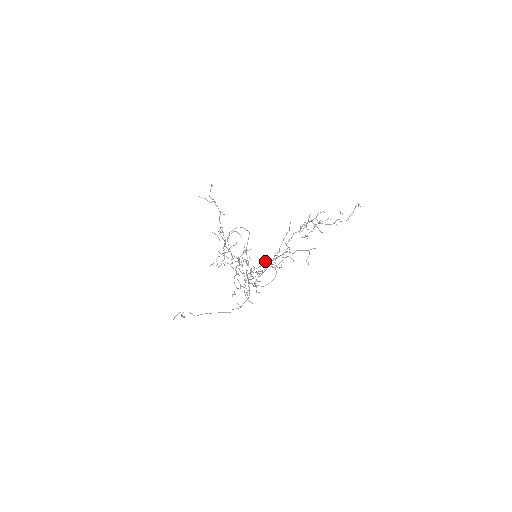
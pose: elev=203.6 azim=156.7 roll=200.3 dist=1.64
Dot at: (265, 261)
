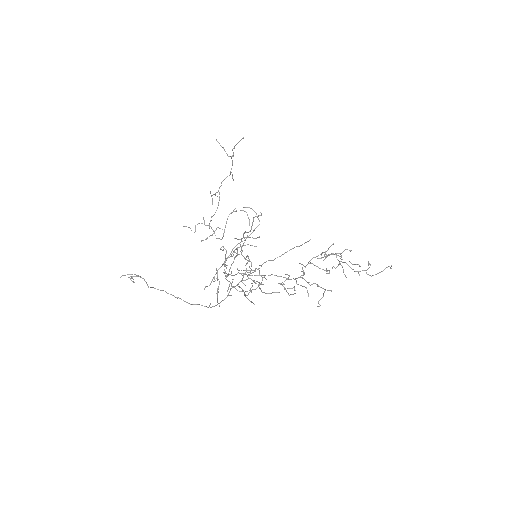
Dot at: occluded
